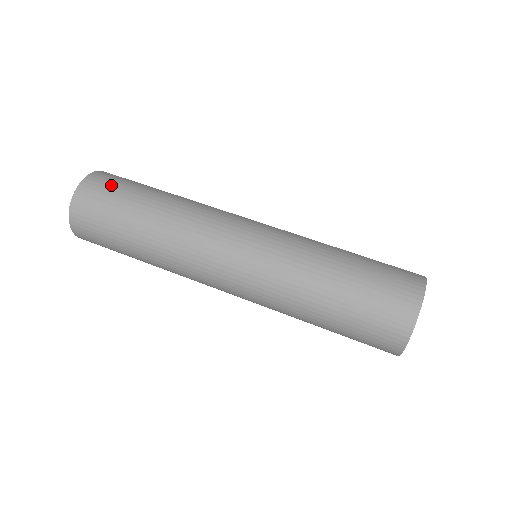
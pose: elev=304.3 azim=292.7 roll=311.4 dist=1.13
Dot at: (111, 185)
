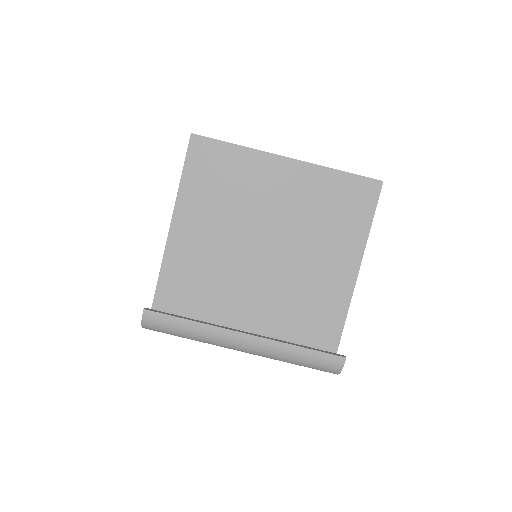
Dot at: (159, 327)
